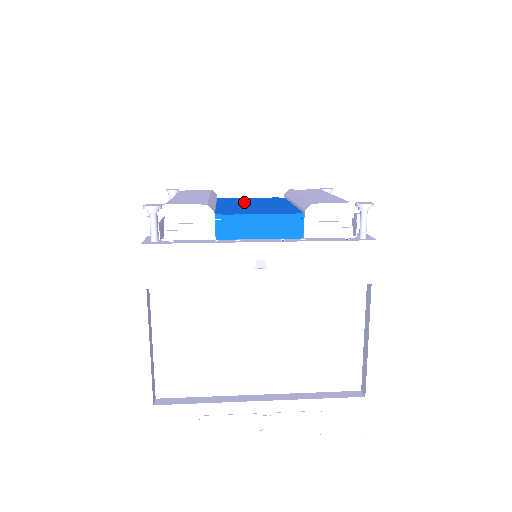
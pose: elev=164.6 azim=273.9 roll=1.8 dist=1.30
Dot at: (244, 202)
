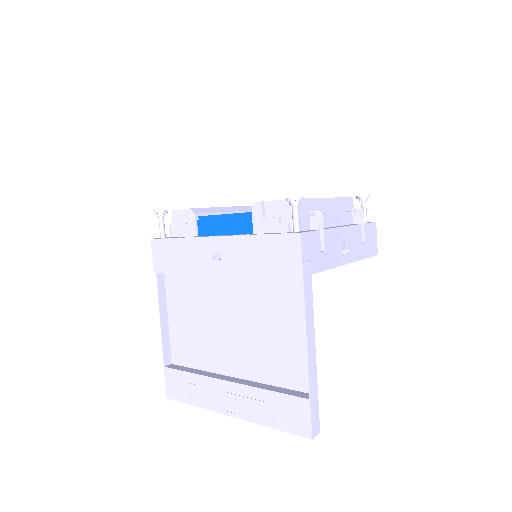
Dot at: occluded
